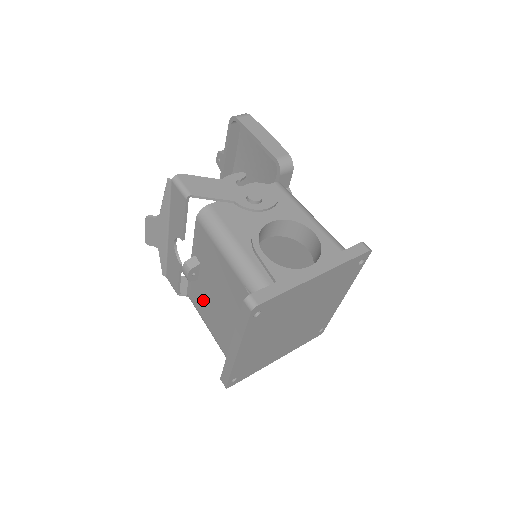
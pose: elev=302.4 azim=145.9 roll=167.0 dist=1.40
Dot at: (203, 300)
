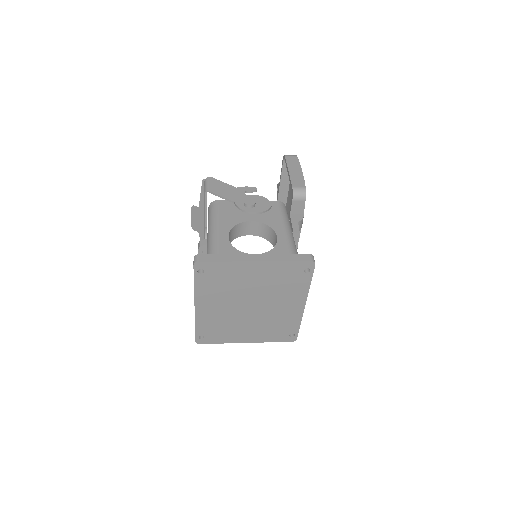
Dot at: occluded
